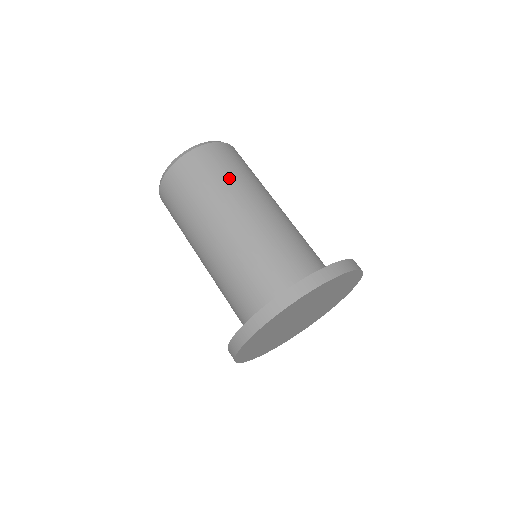
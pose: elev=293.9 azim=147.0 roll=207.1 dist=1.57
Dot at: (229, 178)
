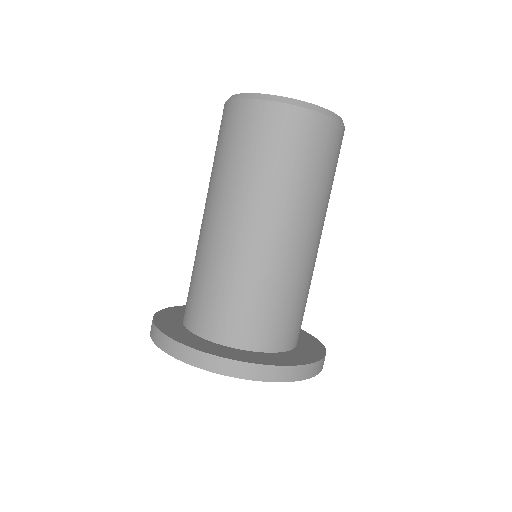
Dot at: (331, 188)
